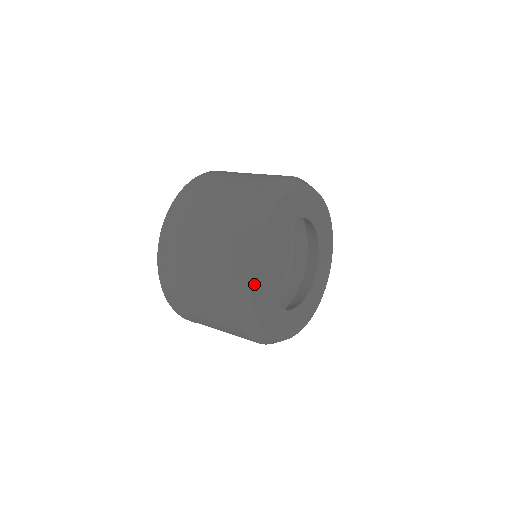
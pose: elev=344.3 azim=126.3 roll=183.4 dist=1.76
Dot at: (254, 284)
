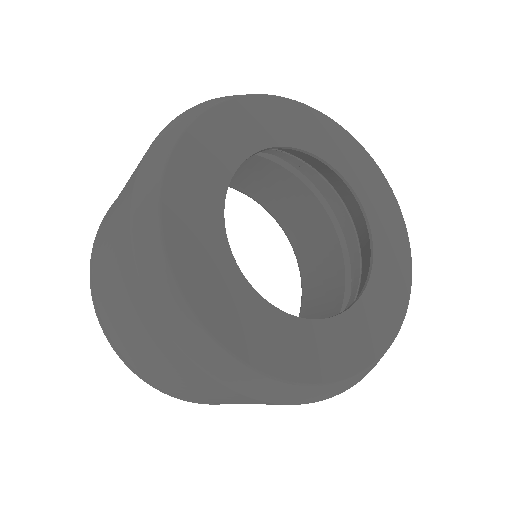
Dot at: (170, 203)
